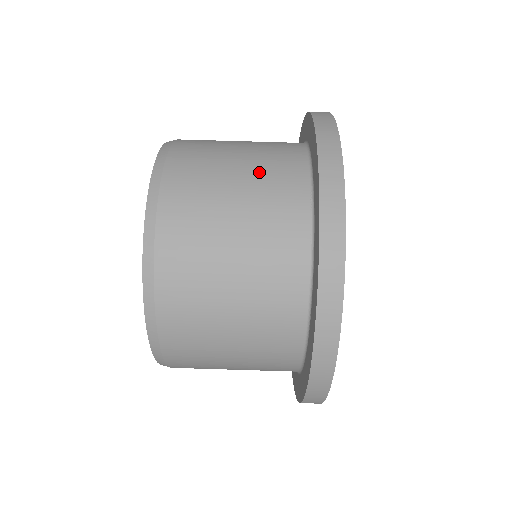
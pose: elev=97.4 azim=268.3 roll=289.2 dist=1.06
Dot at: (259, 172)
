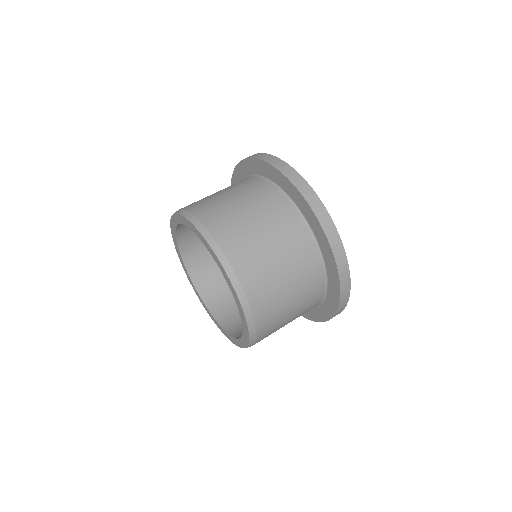
Dot at: (268, 217)
